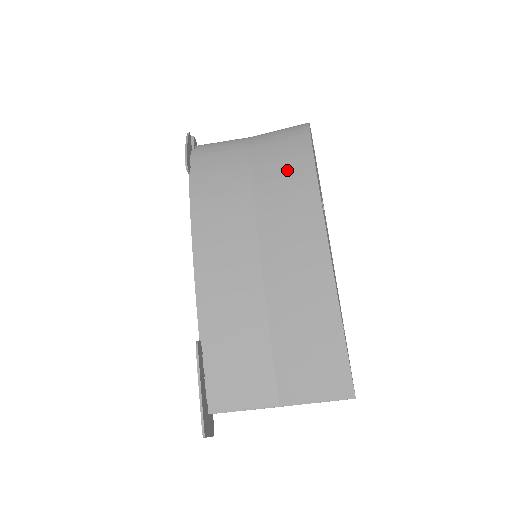
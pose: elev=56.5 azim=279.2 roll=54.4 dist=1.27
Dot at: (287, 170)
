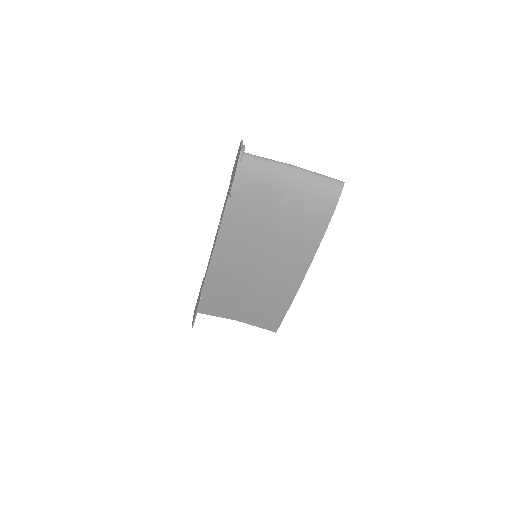
Dot at: (304, 225)
